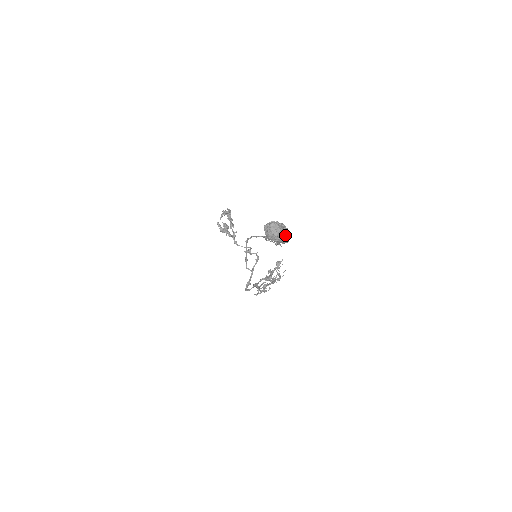
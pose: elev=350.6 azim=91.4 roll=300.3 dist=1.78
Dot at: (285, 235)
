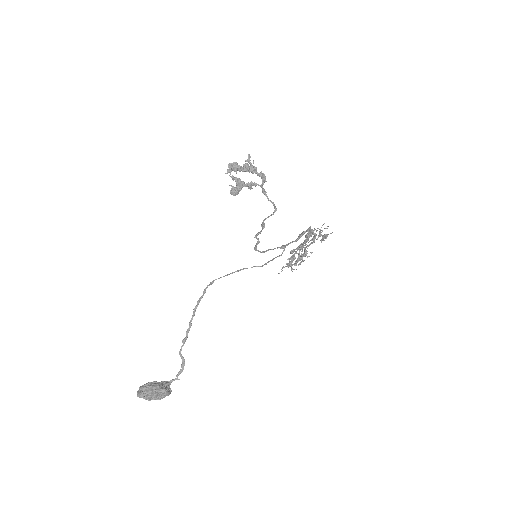
Dot at: (159, 398)
